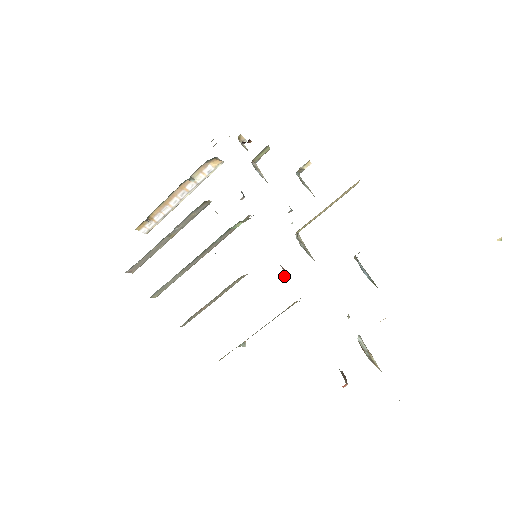
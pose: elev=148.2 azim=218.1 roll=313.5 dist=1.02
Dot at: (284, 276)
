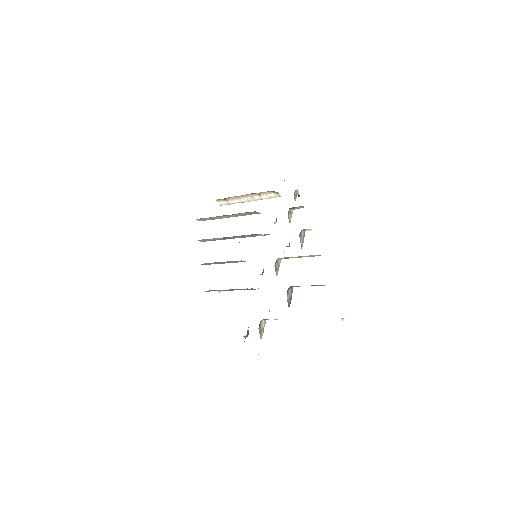
Dot at: (261, 274)
